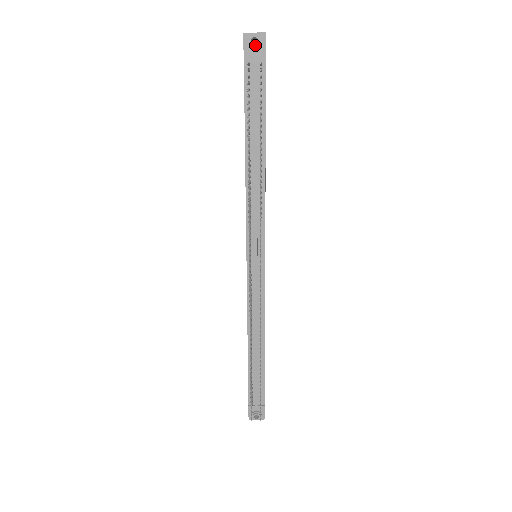
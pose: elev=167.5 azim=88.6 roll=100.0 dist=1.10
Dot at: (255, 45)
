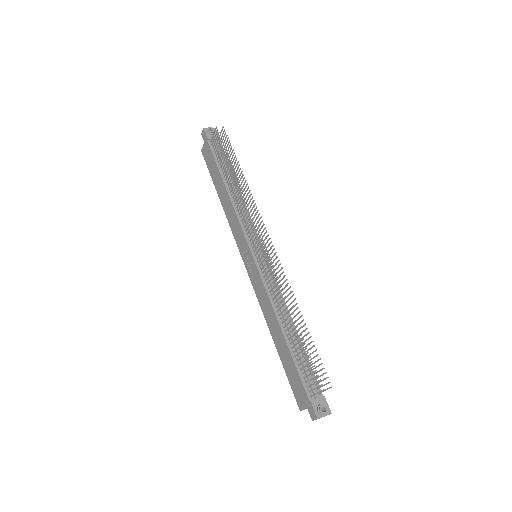
Dot at: (212, 132)
